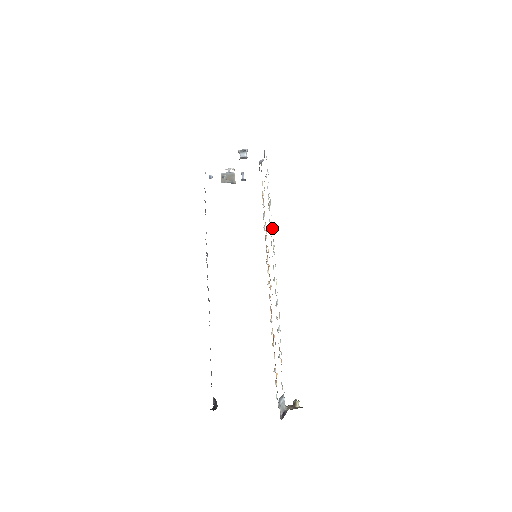
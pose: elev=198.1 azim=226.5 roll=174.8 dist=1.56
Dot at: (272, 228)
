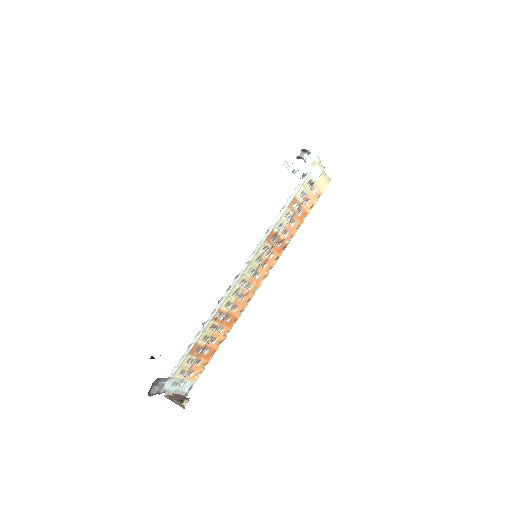
Dot at: (267, 233)
